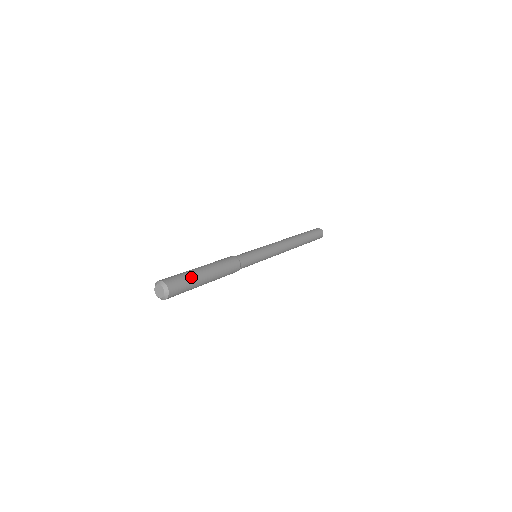
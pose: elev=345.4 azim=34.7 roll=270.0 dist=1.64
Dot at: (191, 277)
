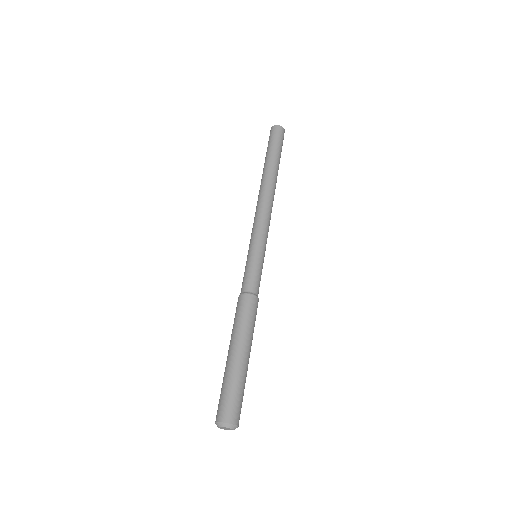
Dot at: (232, 381)
